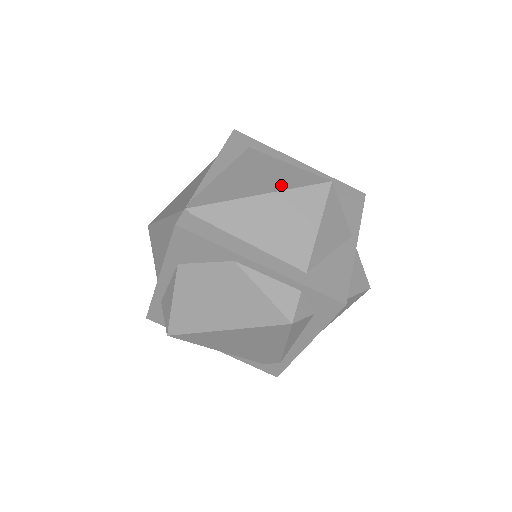
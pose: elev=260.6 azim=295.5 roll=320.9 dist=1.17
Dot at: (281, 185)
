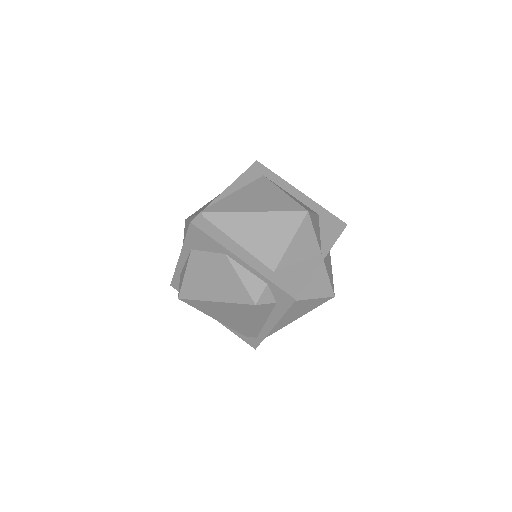
Dot at: (271, 207)
